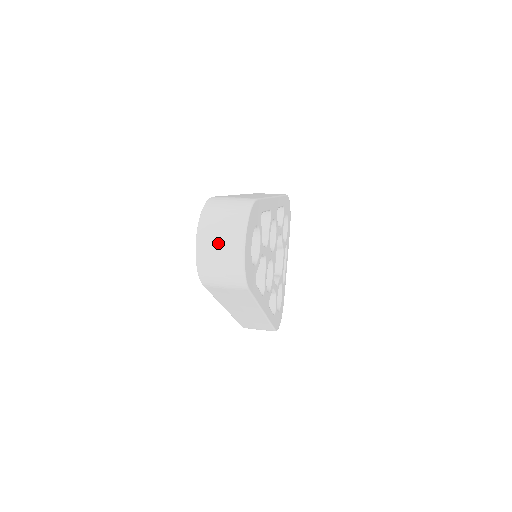
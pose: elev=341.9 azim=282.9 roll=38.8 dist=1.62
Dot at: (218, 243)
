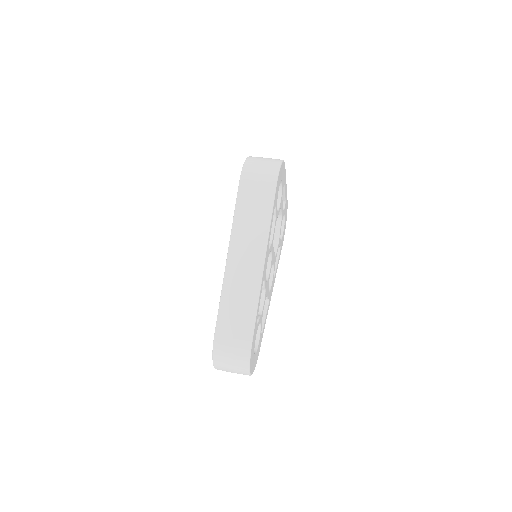
Dot at: occluded
